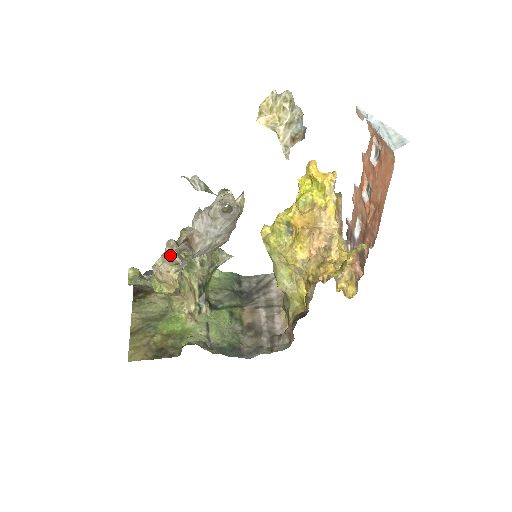
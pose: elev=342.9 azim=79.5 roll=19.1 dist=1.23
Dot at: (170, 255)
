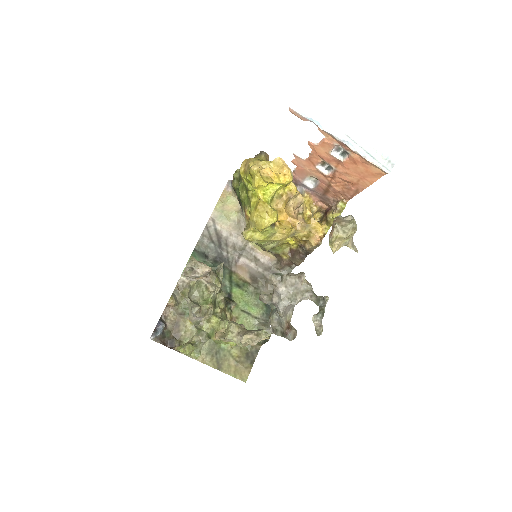
Dot at: (203, 316)
